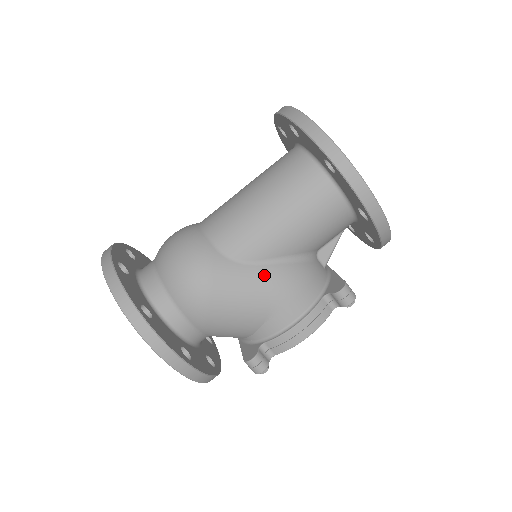
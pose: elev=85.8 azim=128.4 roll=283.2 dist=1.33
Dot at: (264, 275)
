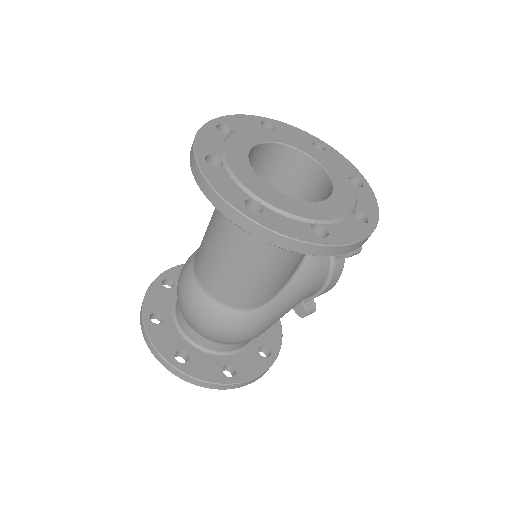
Dot at: (288, 294)
